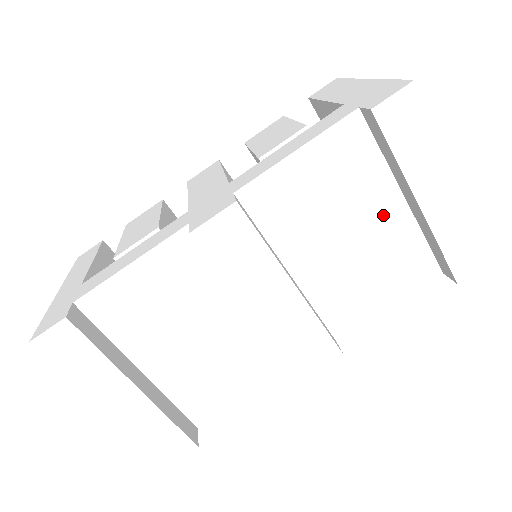
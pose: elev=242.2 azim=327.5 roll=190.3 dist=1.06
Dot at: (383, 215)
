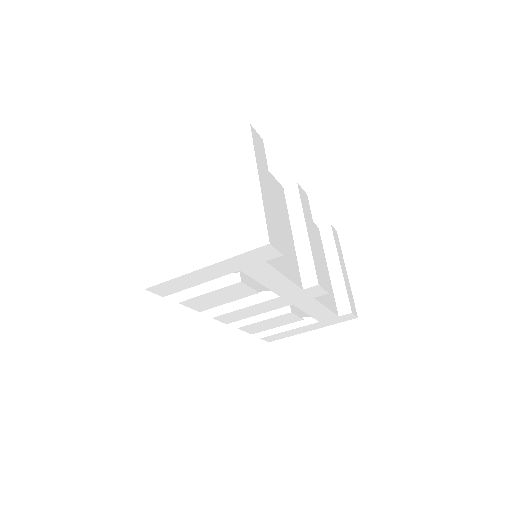
Dot at: (324, 267)
